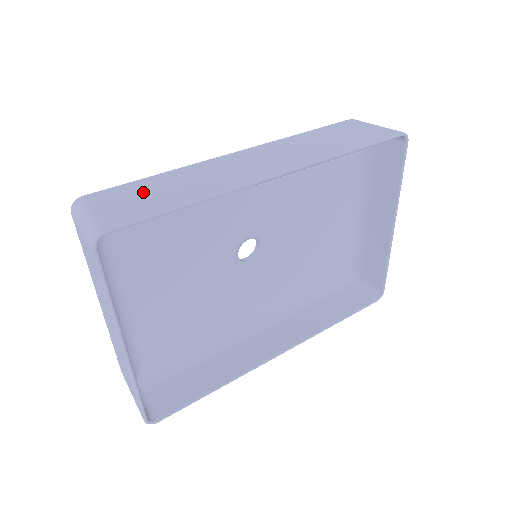
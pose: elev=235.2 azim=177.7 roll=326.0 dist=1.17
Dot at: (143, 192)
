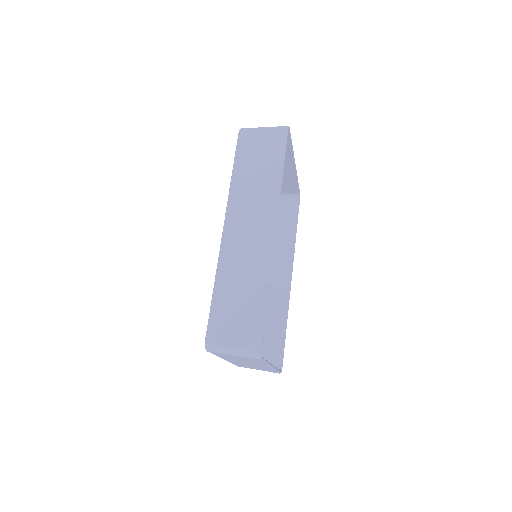
Dot at: (232, 308)
